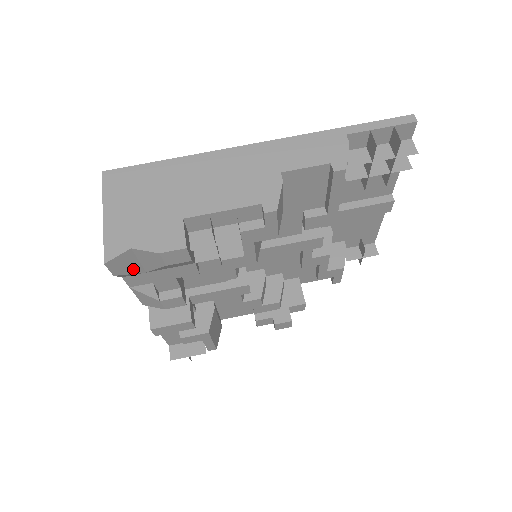
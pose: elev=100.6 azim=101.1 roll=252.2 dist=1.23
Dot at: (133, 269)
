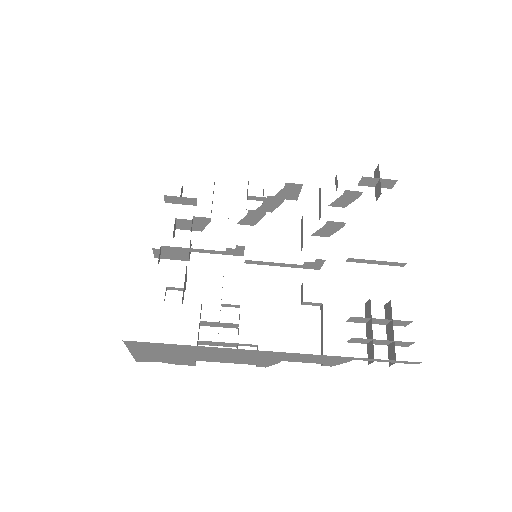
Dot at: occluded
